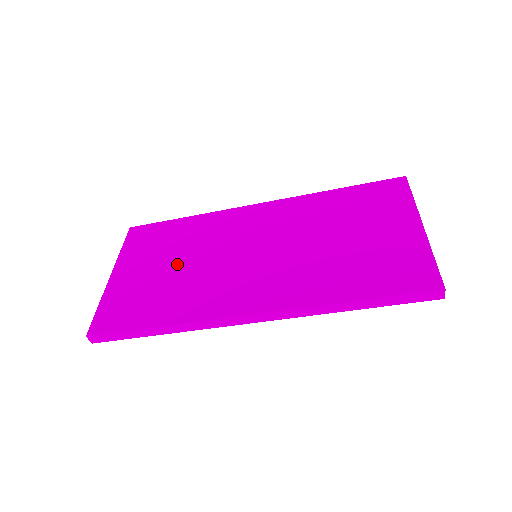
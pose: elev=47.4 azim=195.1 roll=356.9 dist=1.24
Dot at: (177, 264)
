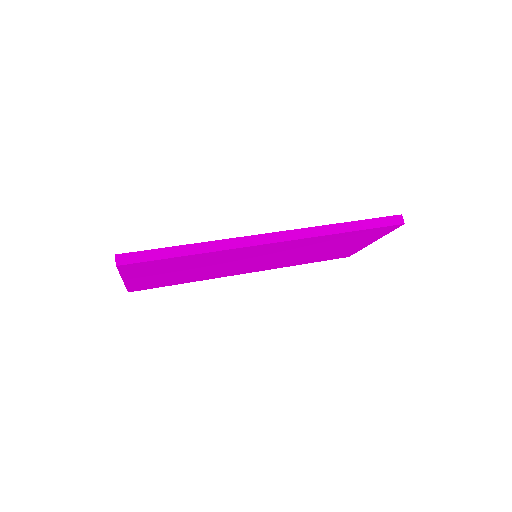
Dot at: occluded
